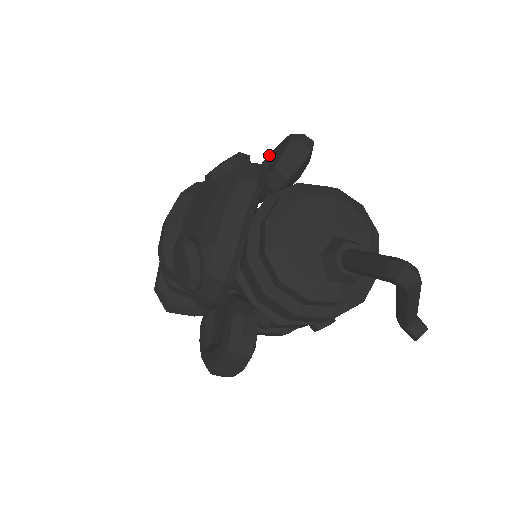
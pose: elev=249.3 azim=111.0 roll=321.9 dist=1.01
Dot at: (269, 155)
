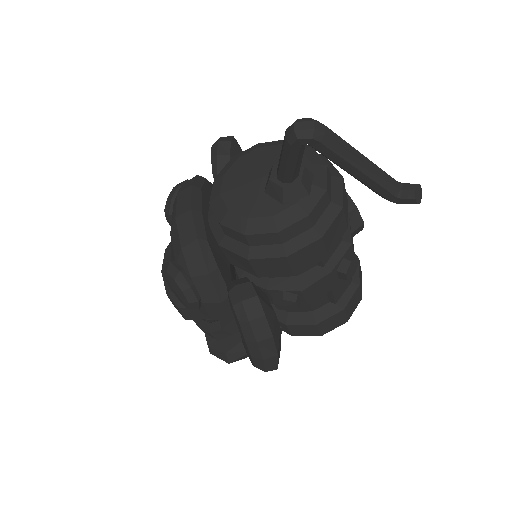
Dot at: occluded
